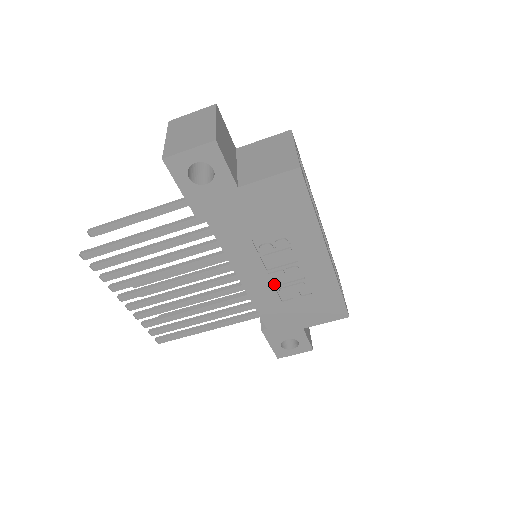
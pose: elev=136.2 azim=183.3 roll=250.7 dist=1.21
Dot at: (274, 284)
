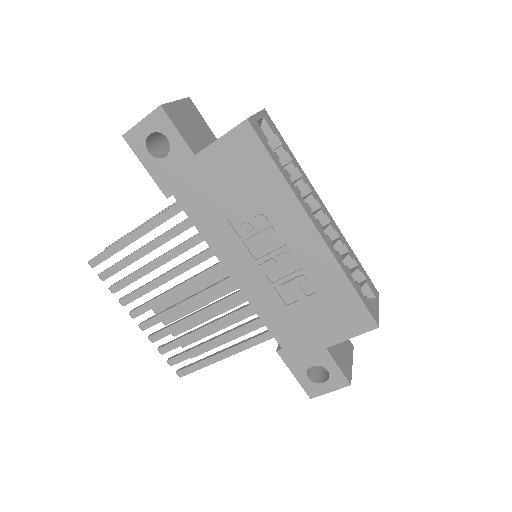
Dot at: (271, 281)
